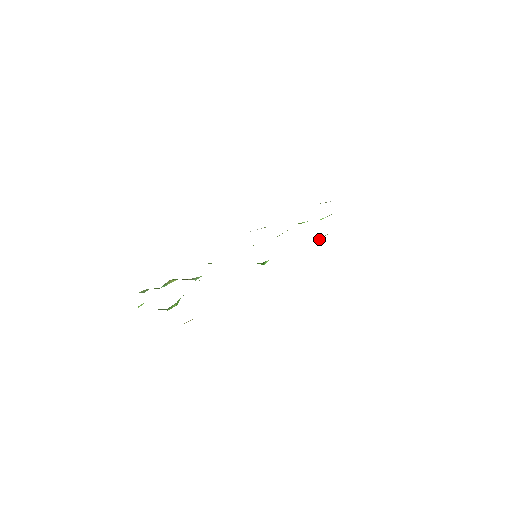
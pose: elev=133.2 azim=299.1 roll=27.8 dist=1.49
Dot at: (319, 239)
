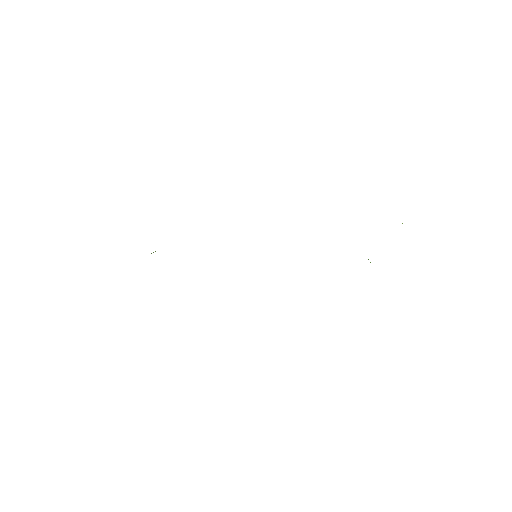
Dot at: occluded
